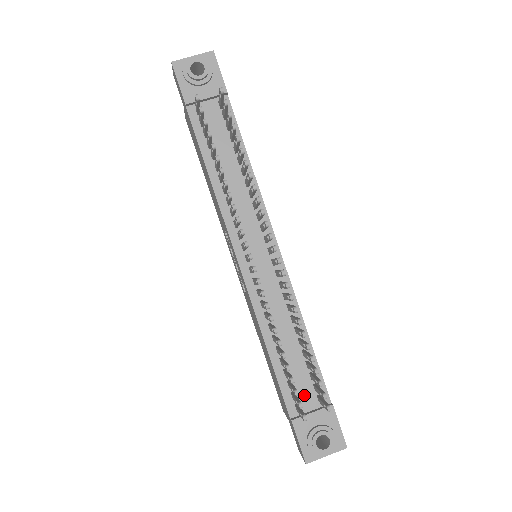
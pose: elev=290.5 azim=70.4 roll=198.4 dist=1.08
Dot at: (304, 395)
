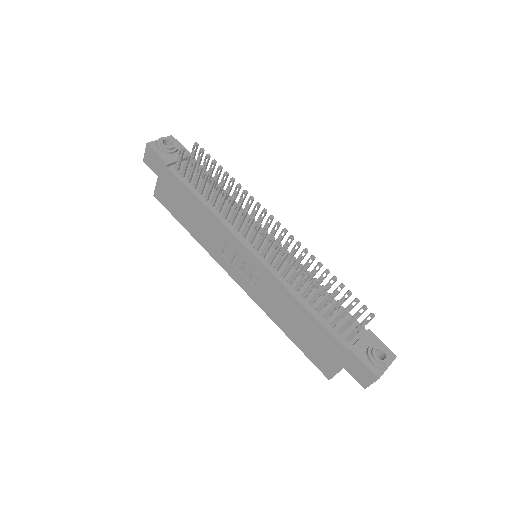
Dot at: (346, 330)
